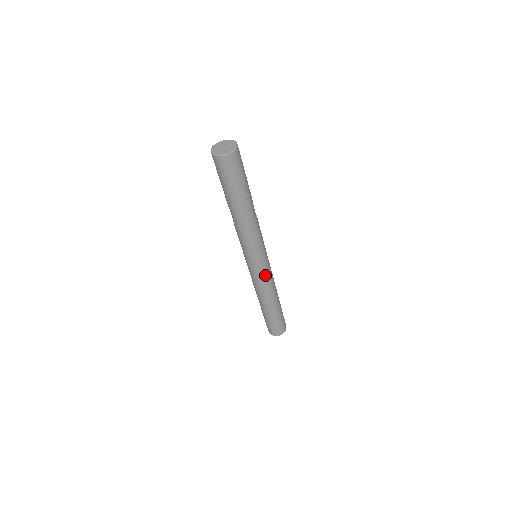
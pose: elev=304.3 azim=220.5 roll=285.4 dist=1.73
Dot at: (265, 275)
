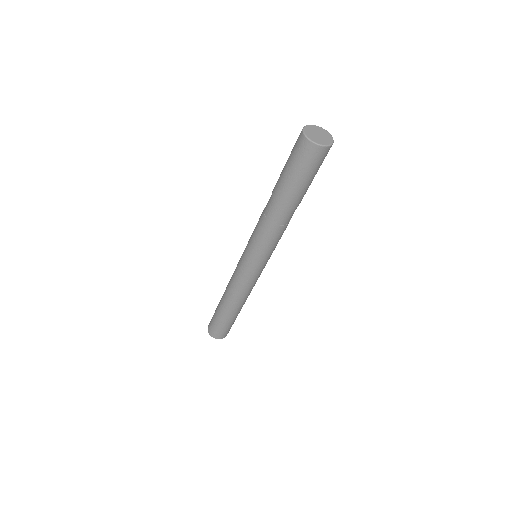
Dot at: occluded
